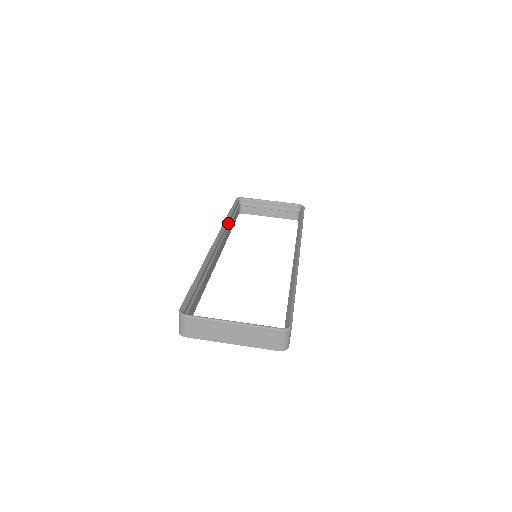
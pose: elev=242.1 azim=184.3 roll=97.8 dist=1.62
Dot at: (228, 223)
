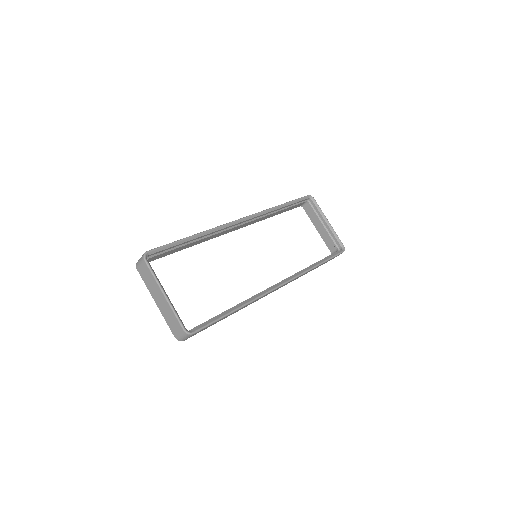
Dot at: (274, 211)
